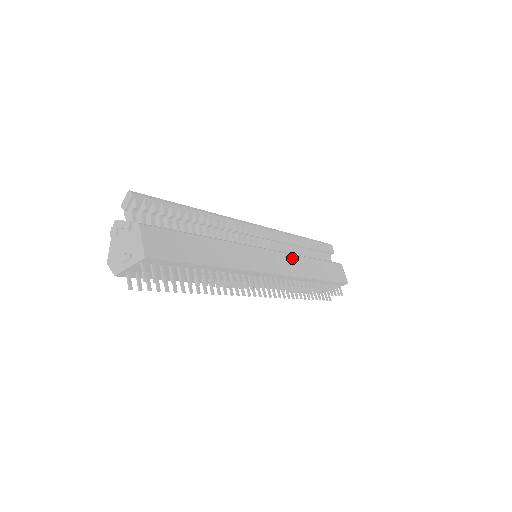
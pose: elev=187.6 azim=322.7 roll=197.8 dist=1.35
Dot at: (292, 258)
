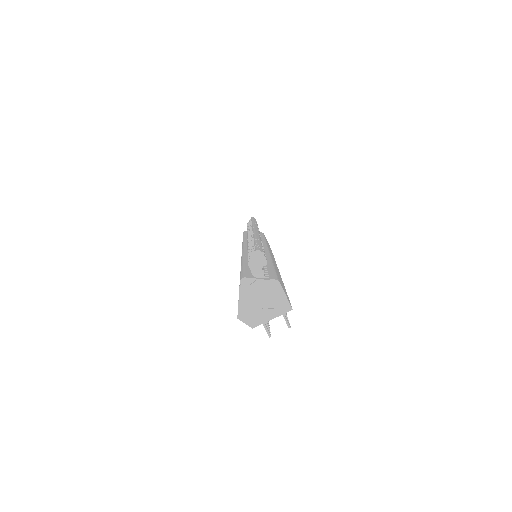
Dot at: occluded
